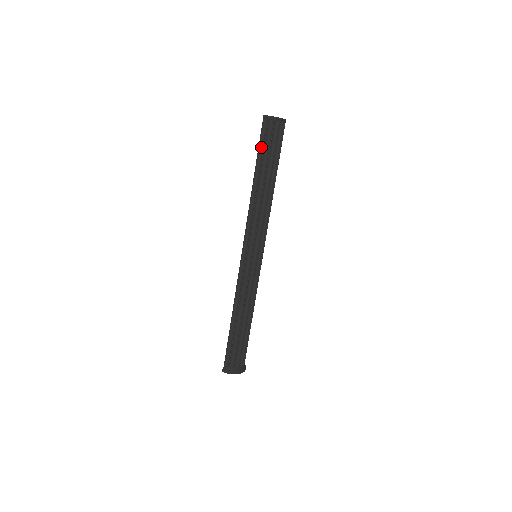
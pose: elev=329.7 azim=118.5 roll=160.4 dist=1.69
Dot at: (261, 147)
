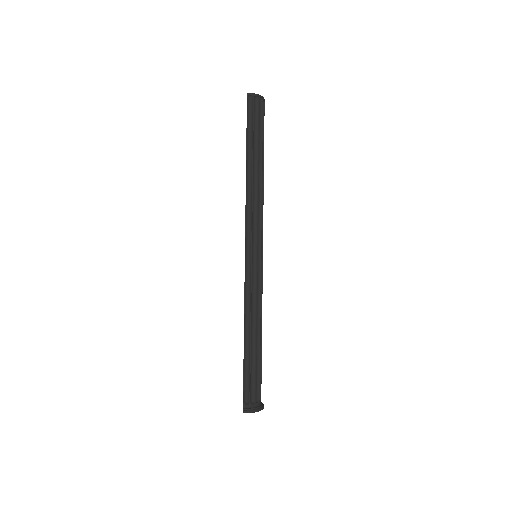
Dot at: (249, 128)
